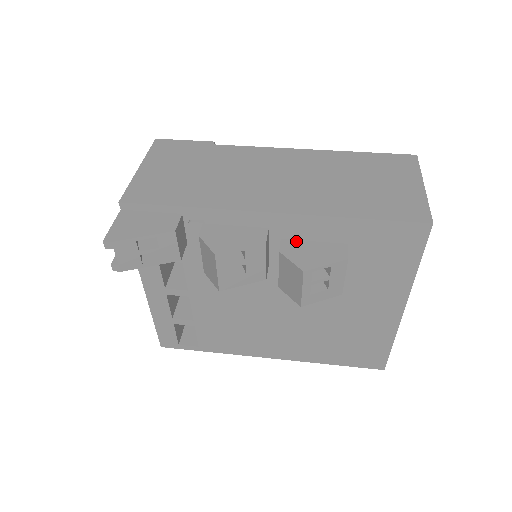
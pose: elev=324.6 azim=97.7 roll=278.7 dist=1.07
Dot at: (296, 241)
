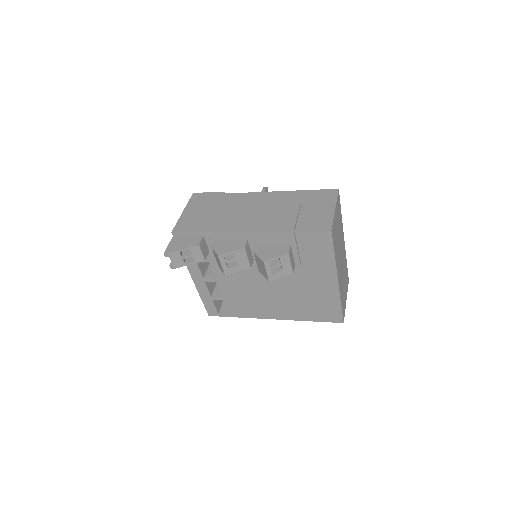
Dot at: (263, 246)
